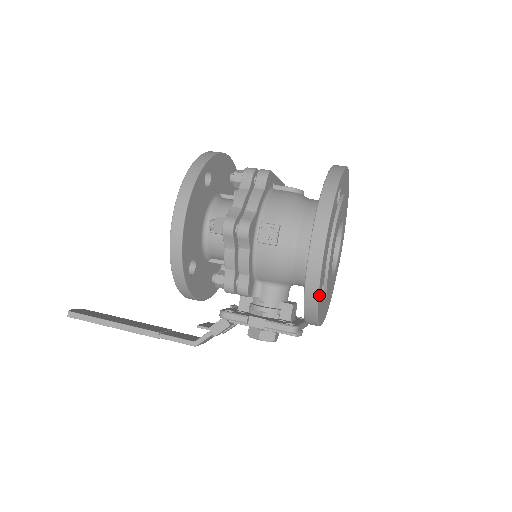
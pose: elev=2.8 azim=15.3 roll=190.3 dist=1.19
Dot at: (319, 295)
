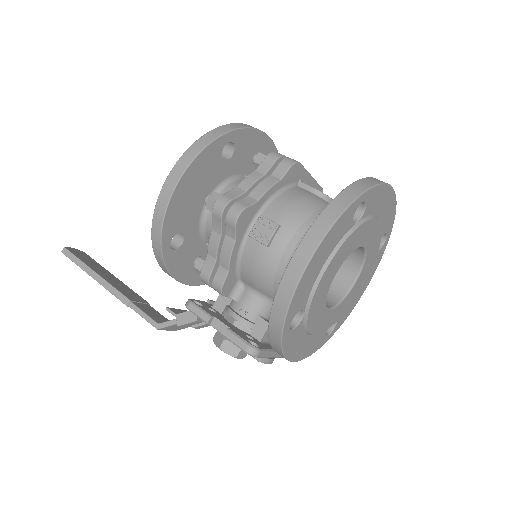
Dot at: (288, 320)
